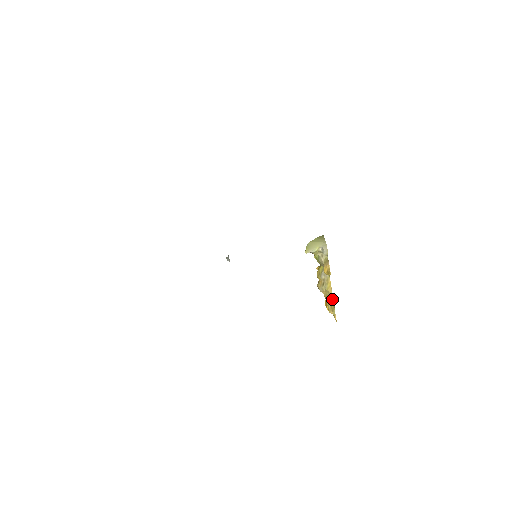
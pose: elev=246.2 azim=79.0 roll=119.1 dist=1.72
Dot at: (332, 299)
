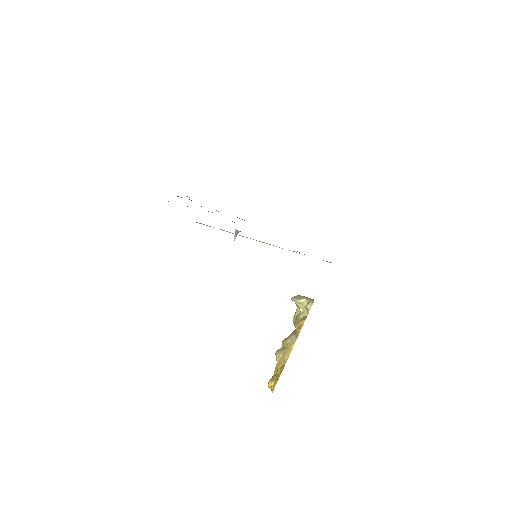
Dot at: (284, 364)
